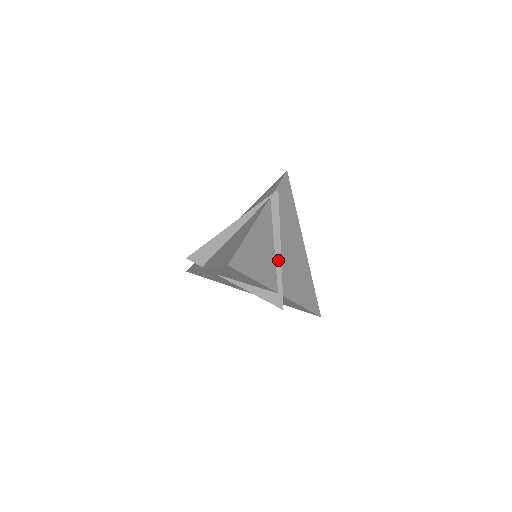
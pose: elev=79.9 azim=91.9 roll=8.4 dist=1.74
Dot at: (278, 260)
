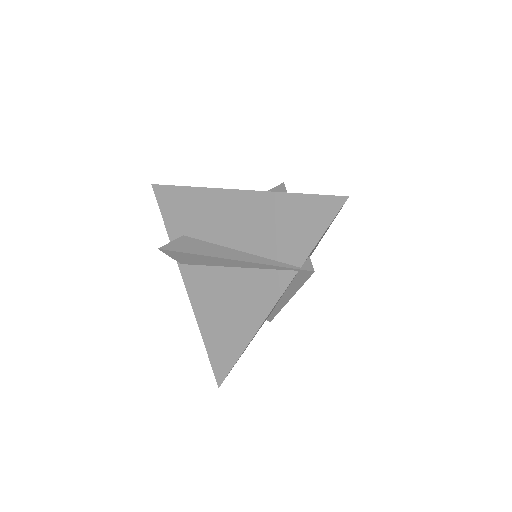
Dot at: (281, 304)
